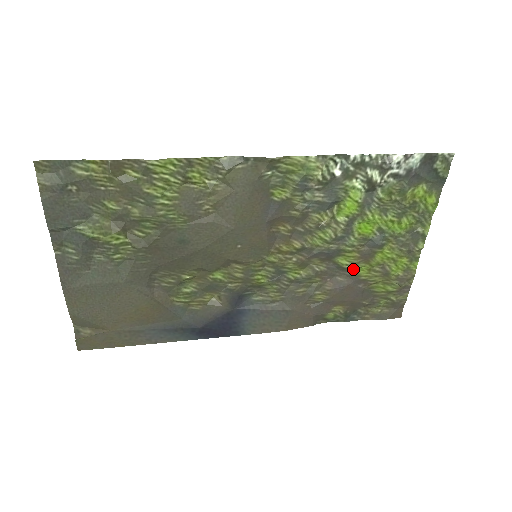
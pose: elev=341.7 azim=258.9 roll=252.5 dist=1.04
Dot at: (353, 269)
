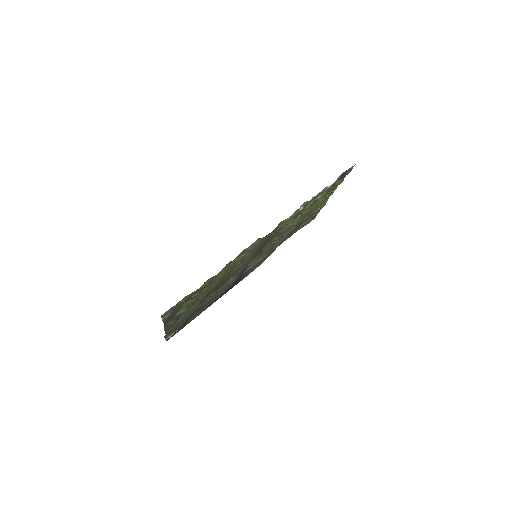
Dot at: occluded
